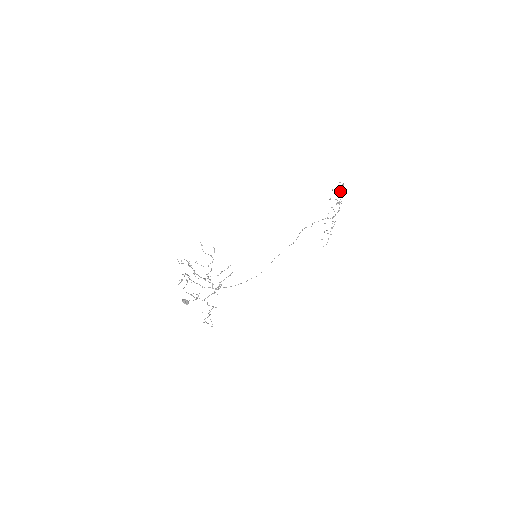
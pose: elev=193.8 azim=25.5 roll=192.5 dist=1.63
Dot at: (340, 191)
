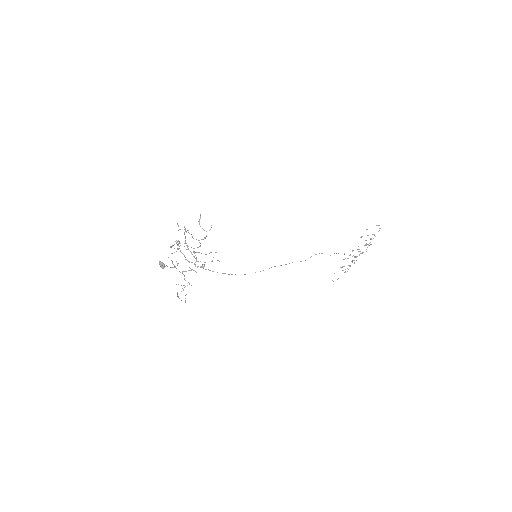
Dot at: (374, 234)
